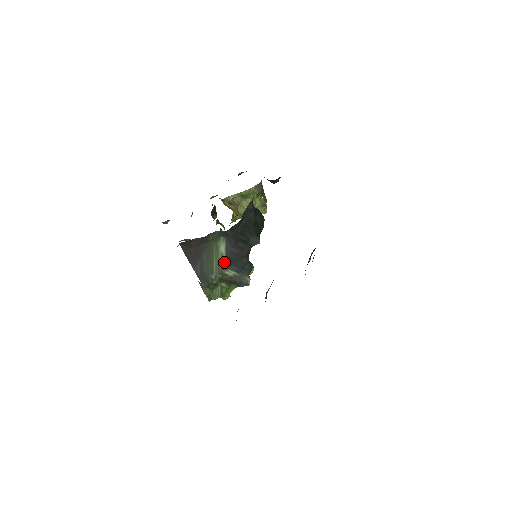
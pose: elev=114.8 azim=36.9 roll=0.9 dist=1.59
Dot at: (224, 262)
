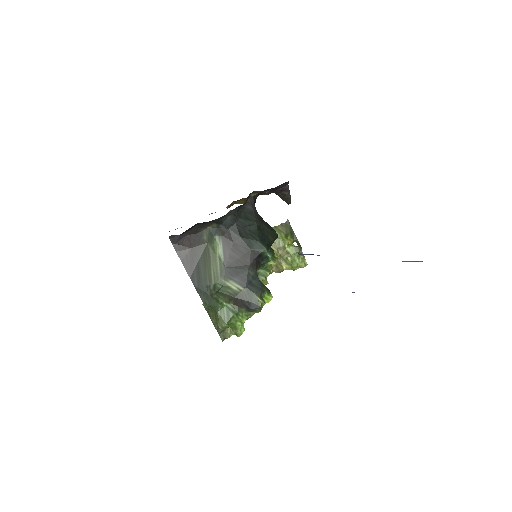
Dot at: (223, 269)
